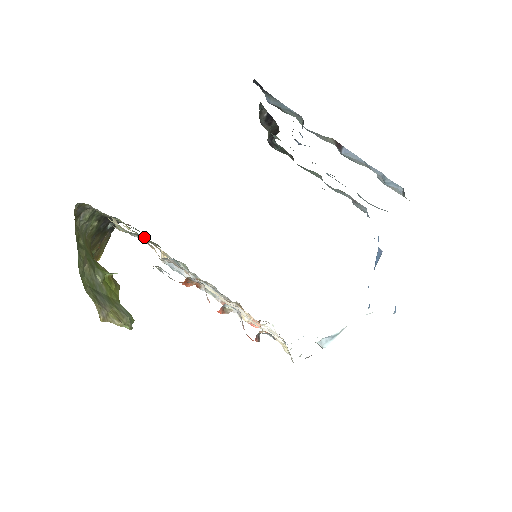
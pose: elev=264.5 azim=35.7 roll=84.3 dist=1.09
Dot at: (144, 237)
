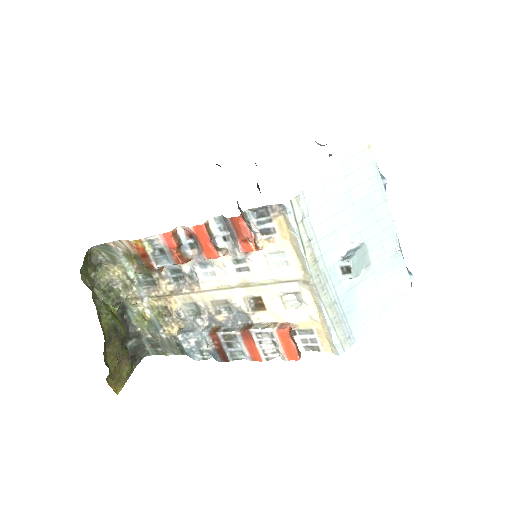
Dot at: (158, 319)
